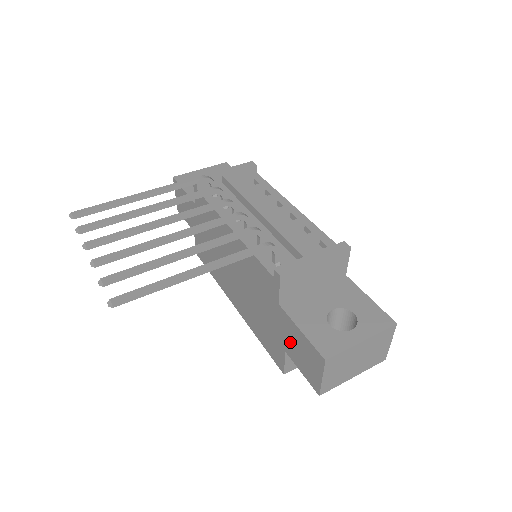
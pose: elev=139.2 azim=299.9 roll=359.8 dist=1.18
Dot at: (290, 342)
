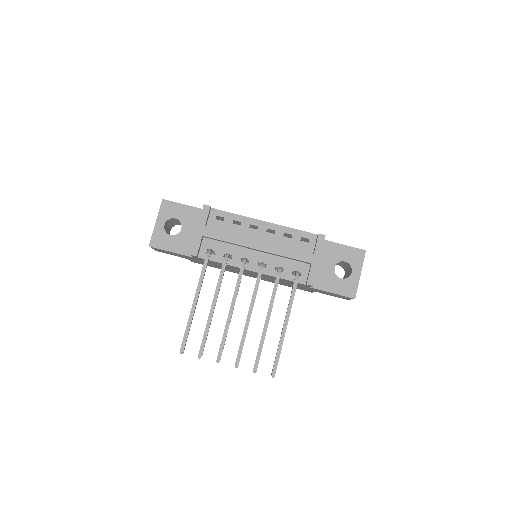
Dot at: (321, 292)
